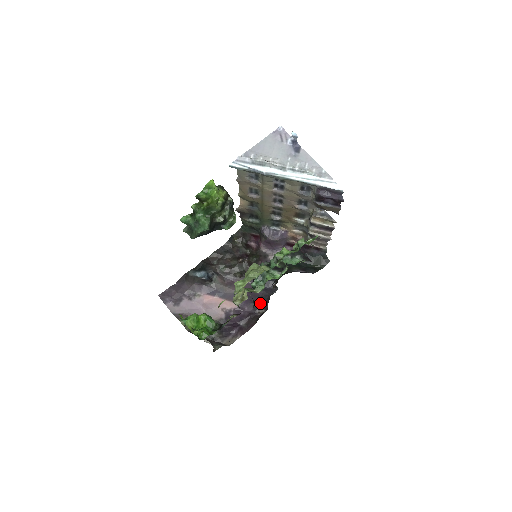
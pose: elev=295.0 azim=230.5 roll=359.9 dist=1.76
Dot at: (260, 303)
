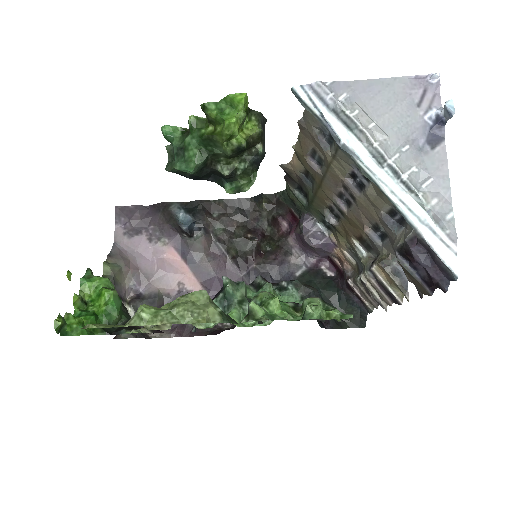
Dot at: occluded
